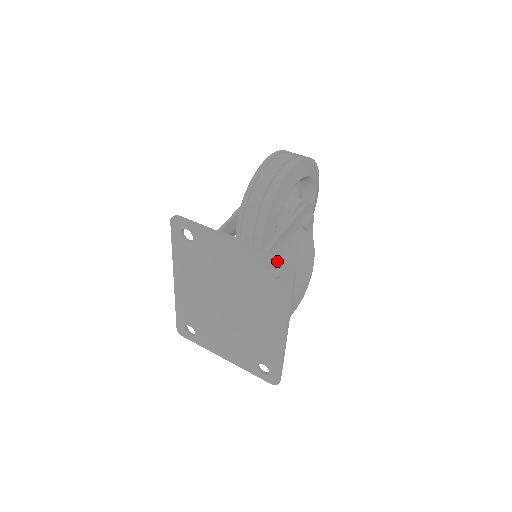
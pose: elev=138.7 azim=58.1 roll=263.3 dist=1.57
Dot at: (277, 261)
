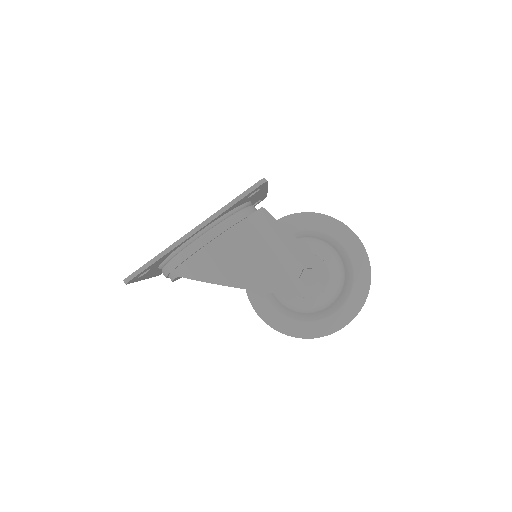
Dot at: occluded
